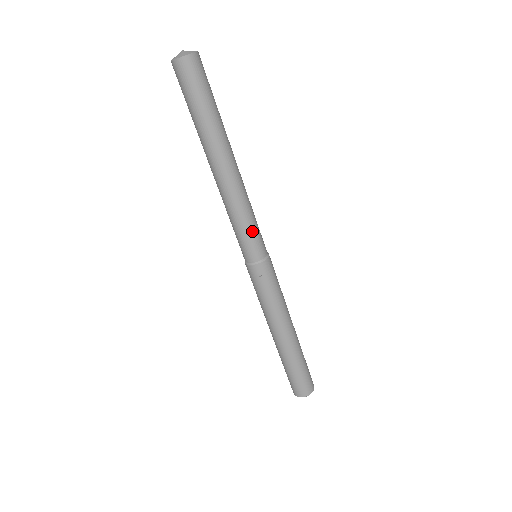
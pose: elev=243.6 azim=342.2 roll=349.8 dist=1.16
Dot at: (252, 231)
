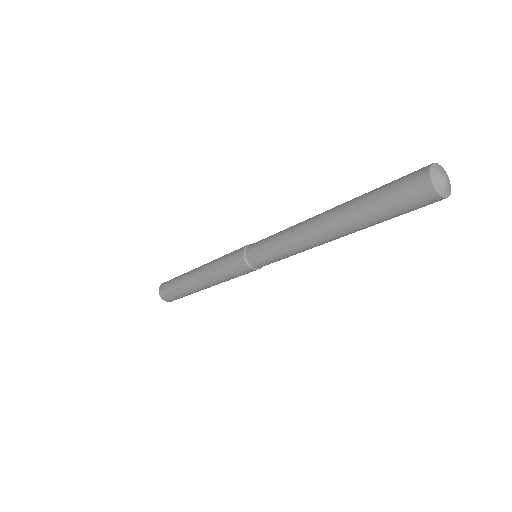
Dot at: (274, 258)
